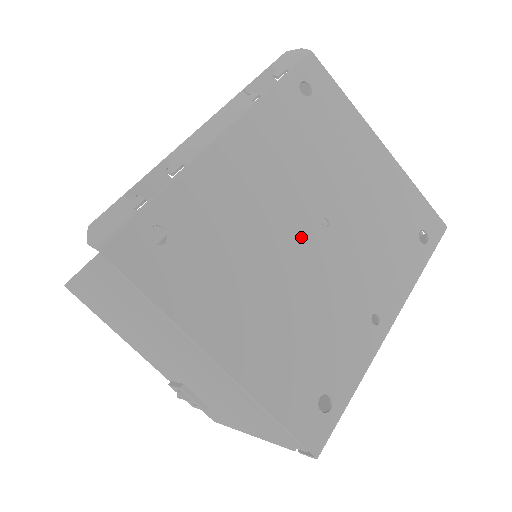
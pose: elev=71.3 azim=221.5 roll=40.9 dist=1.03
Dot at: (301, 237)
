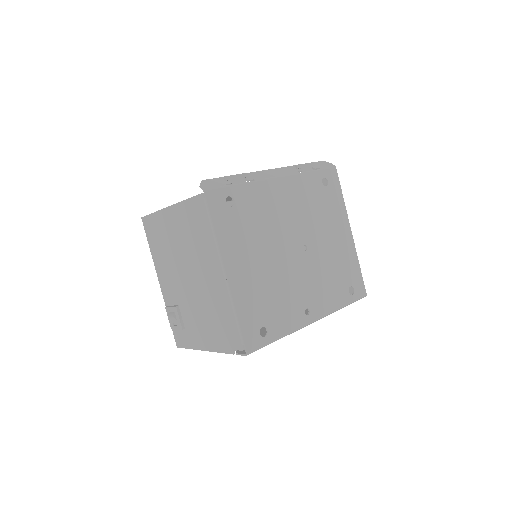
Dot at: (290, 246)
